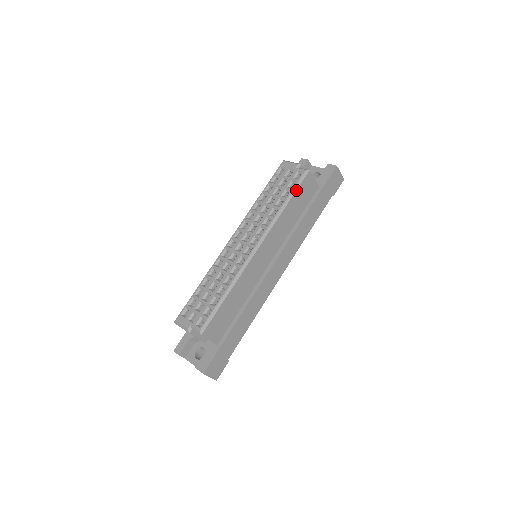
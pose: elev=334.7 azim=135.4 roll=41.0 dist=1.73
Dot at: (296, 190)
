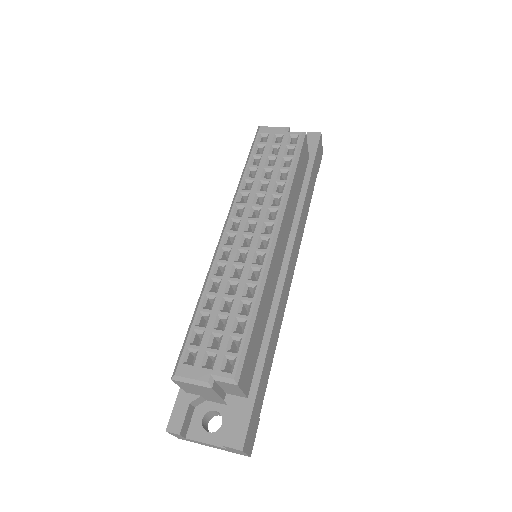
Dot at: (299, 157)
